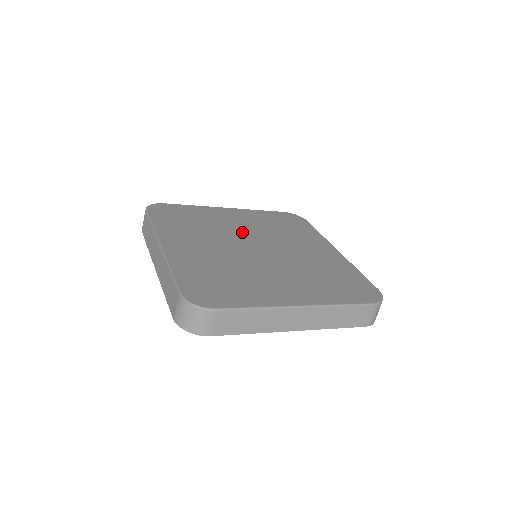
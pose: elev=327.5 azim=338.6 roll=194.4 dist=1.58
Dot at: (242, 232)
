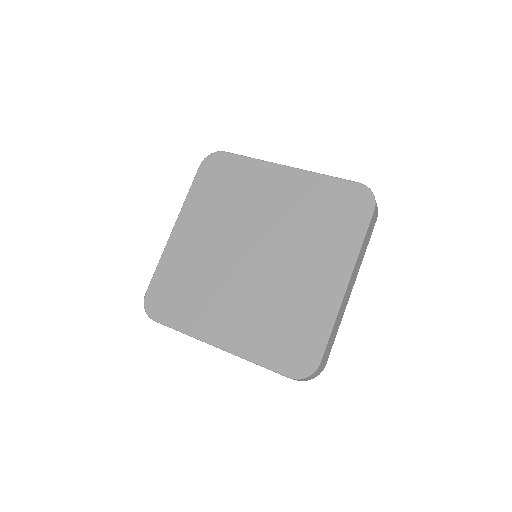
Dot at: (261, 221)
